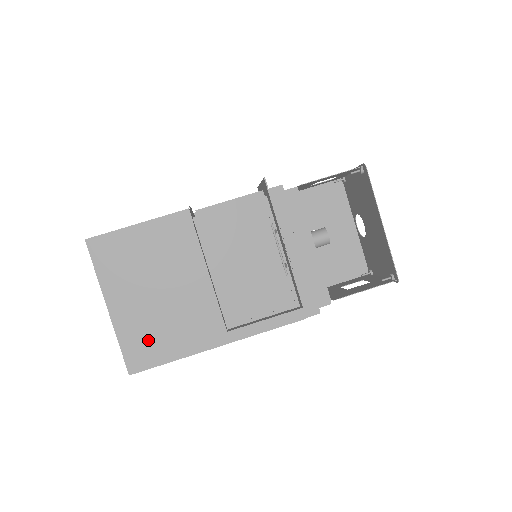
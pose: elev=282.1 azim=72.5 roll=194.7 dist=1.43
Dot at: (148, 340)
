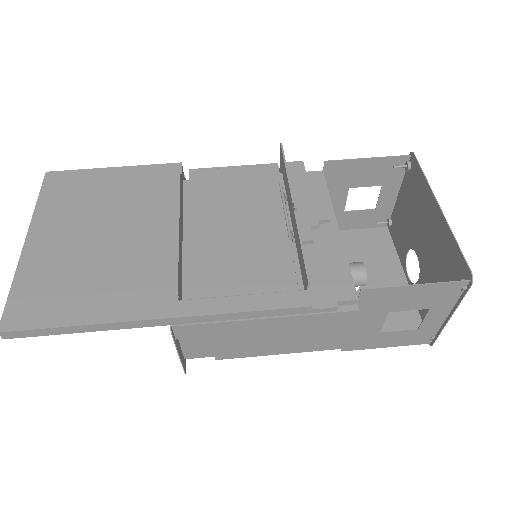
Dot at: (55, 289)
